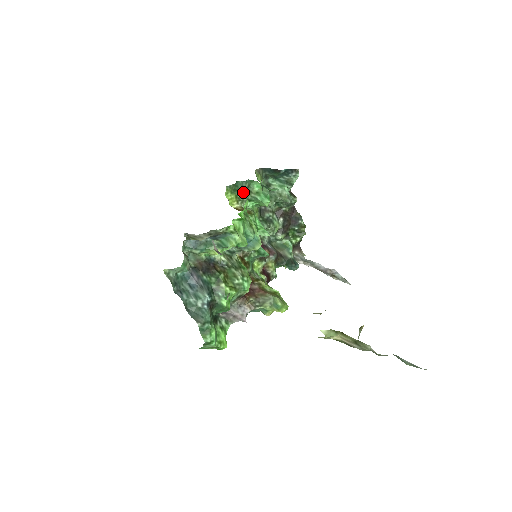
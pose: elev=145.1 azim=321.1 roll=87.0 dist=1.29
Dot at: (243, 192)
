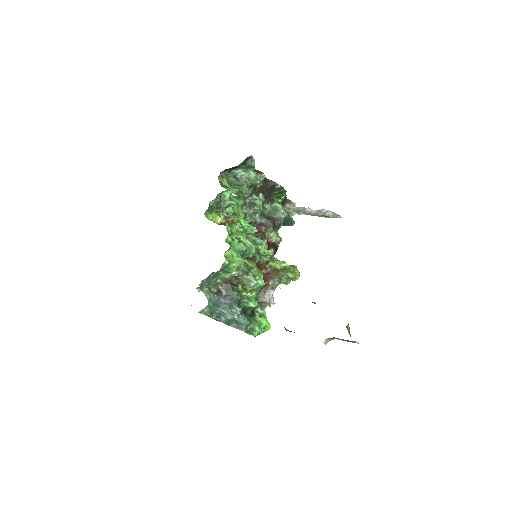
Dot at: (219, 206)
